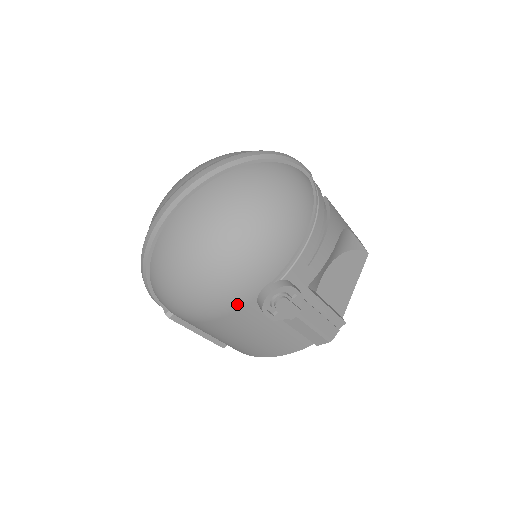
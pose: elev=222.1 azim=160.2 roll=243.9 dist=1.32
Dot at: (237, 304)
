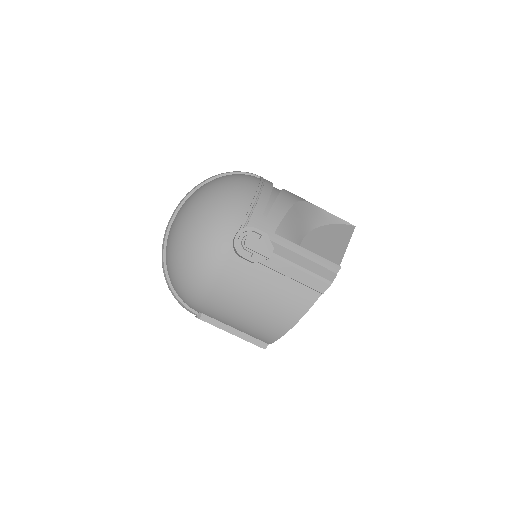
Dot at: (221, 259)
